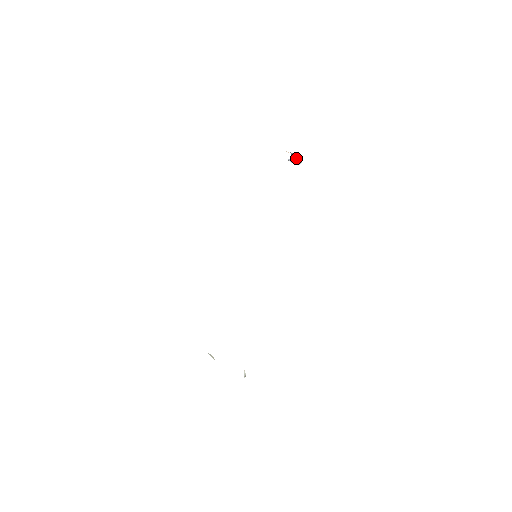
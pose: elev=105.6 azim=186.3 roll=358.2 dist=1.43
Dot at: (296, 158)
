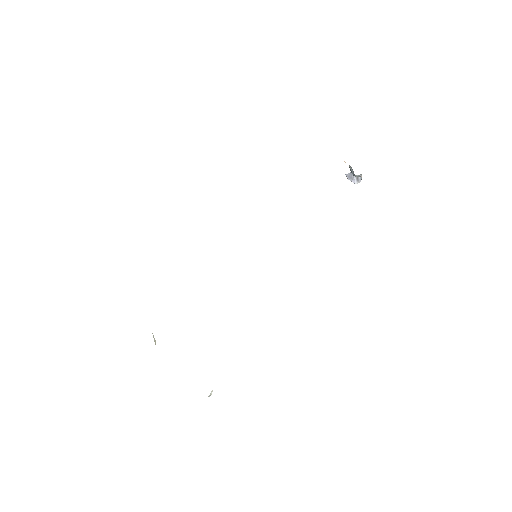
Dot at: (353, 173)
